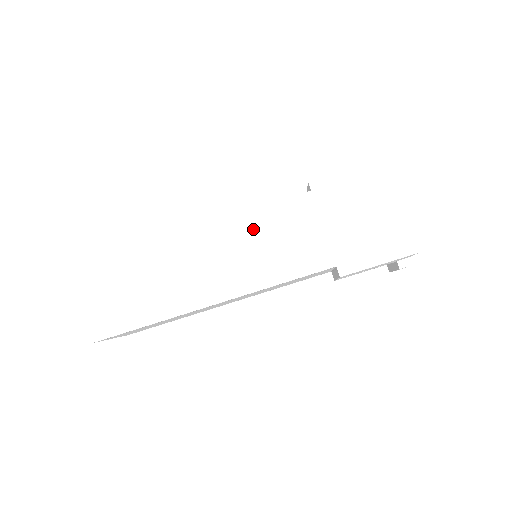
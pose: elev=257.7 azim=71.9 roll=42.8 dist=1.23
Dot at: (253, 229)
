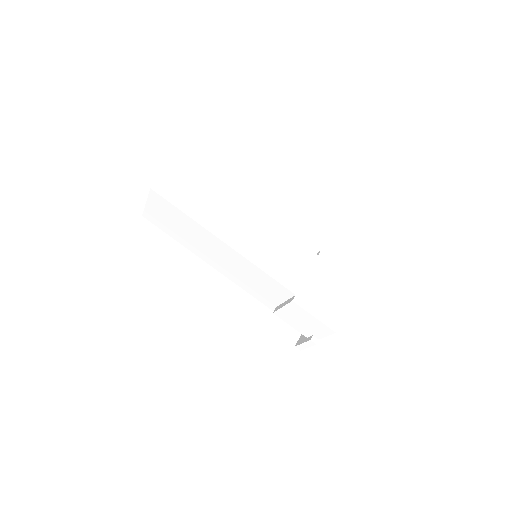
Dot at: (278, 238)
